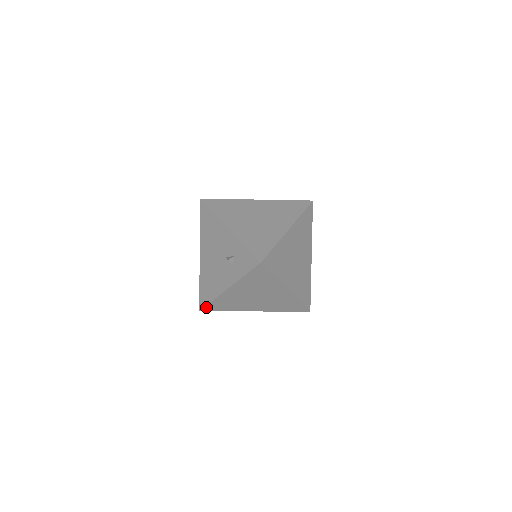
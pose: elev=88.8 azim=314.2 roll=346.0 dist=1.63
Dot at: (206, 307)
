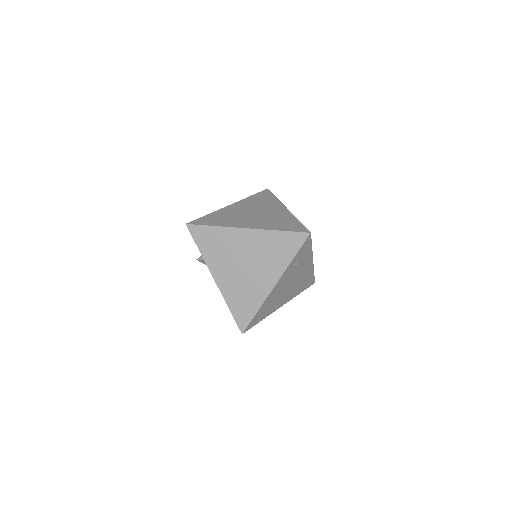
Dot at: (238, 323)
